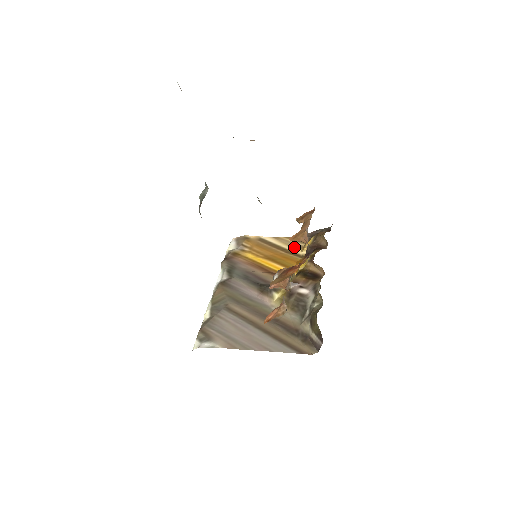
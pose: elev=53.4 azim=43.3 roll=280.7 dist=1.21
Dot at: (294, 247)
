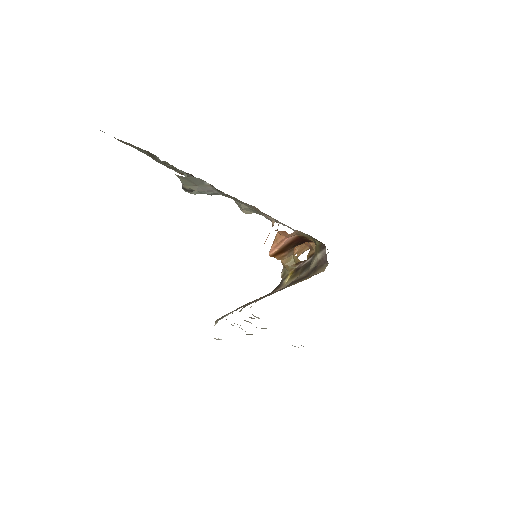
Dot at: occluded
